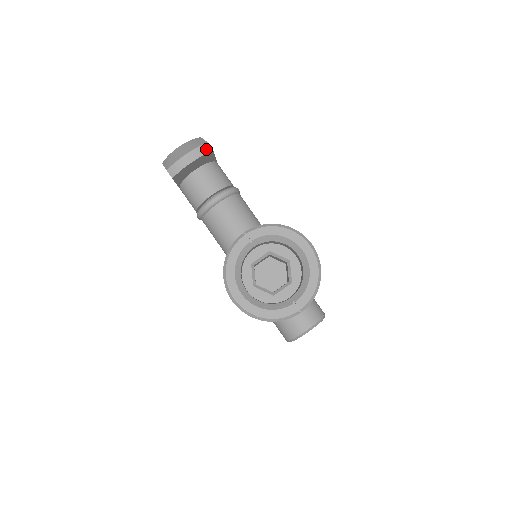
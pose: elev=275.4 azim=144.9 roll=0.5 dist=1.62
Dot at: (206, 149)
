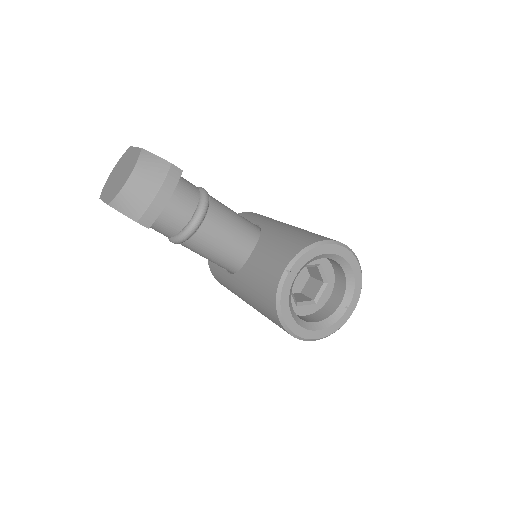
Dot at: (175, 174)
